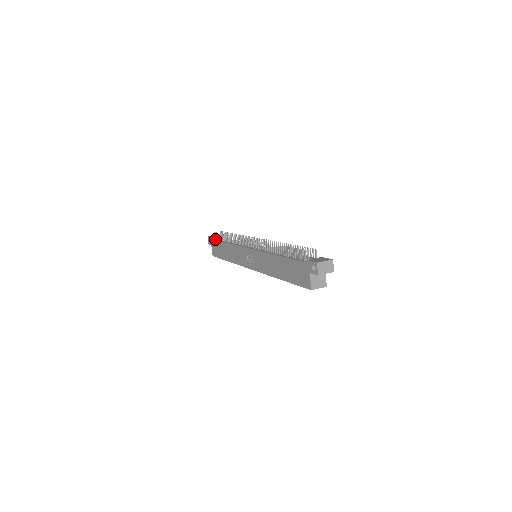
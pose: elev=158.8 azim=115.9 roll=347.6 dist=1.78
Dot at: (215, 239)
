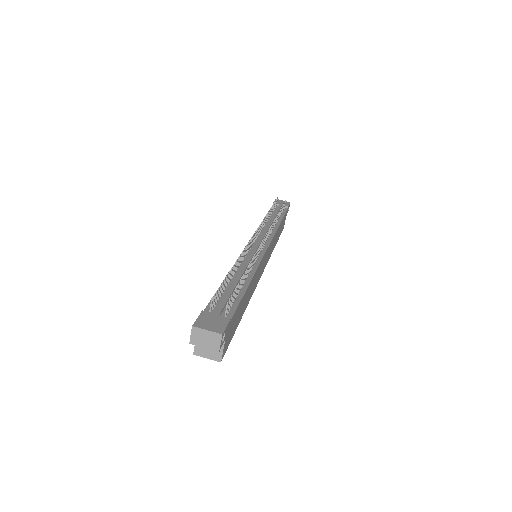
Dot at: occluded
